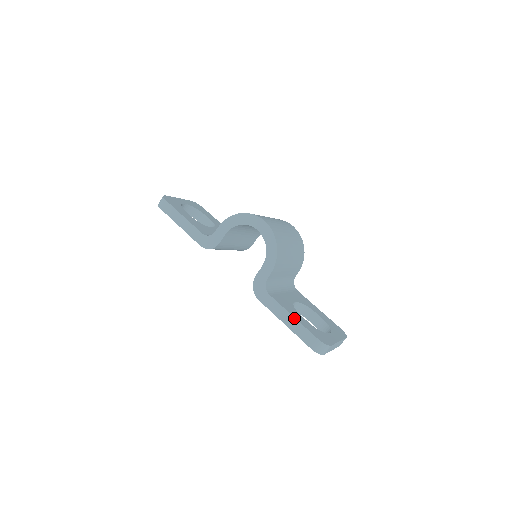
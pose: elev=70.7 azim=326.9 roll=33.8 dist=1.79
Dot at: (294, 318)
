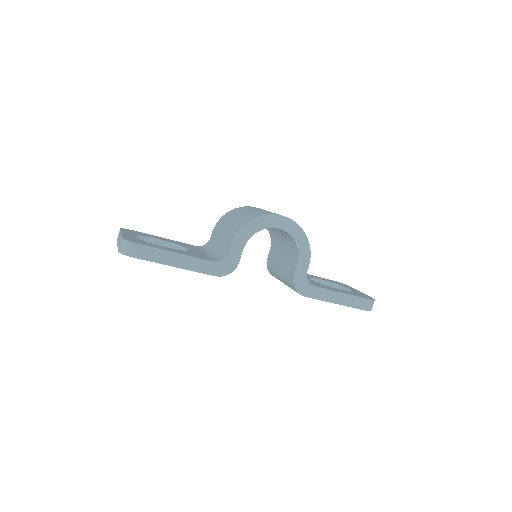
Dot at: (345, 294)
